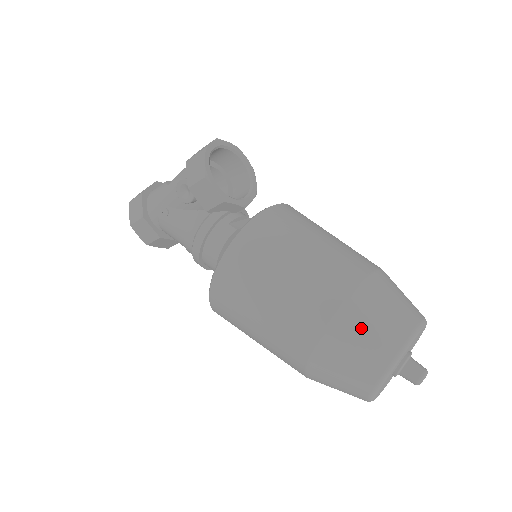
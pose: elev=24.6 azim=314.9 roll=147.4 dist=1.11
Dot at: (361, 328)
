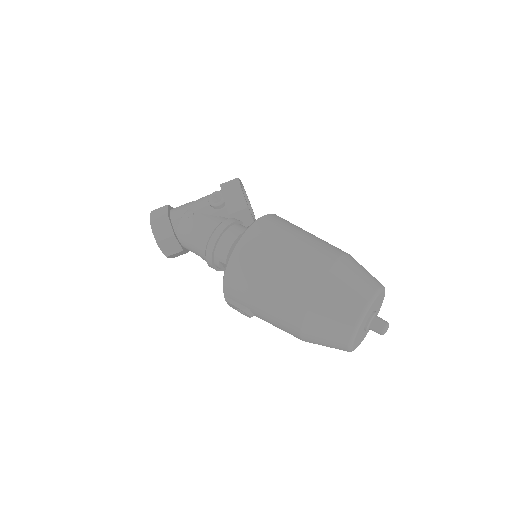
Dot at: (354, 270)
